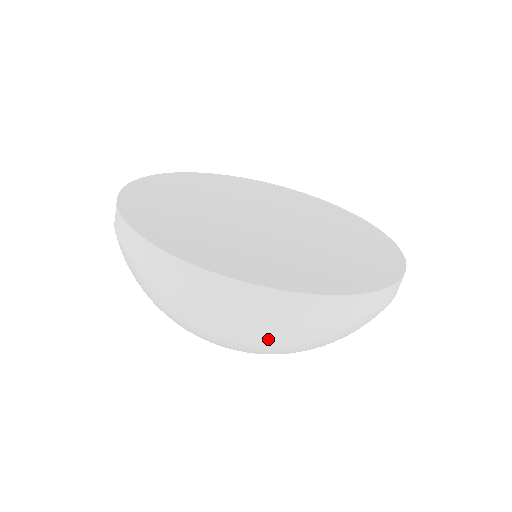
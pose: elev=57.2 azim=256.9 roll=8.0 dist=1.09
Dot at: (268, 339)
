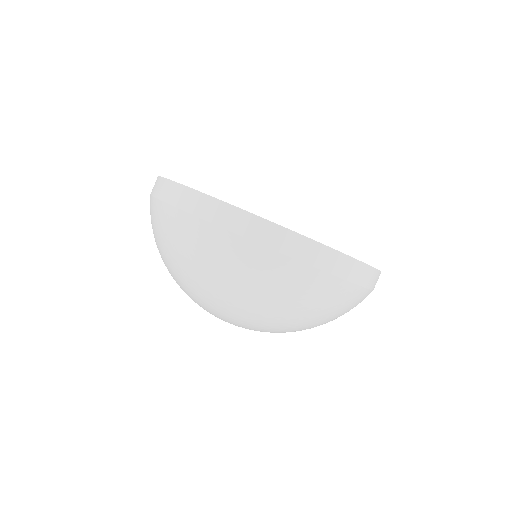
Dot at: (269, 282)
